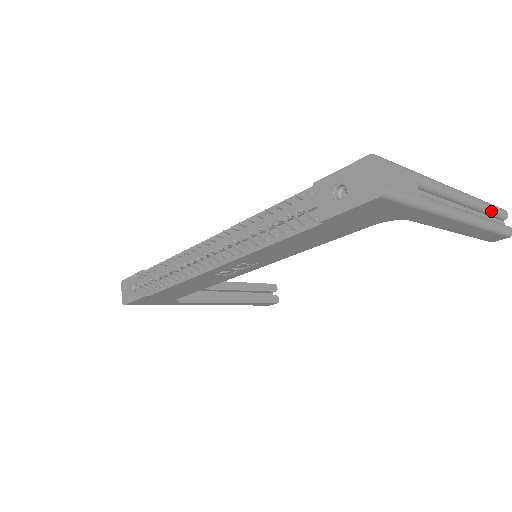
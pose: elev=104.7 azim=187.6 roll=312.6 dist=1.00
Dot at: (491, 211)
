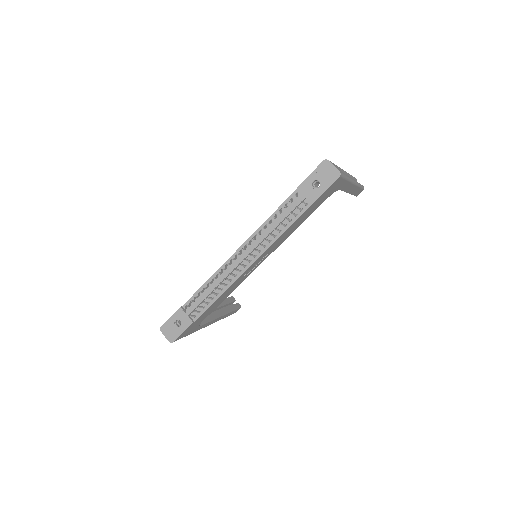
Dot at: (353, 178)
